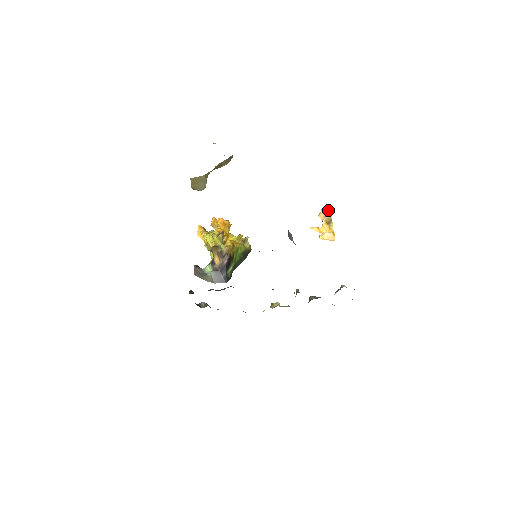
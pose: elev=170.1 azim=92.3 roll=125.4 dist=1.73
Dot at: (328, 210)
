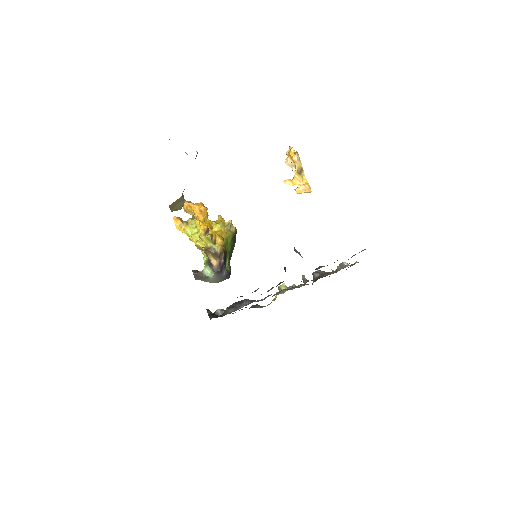
Dot at: (297, 159)
